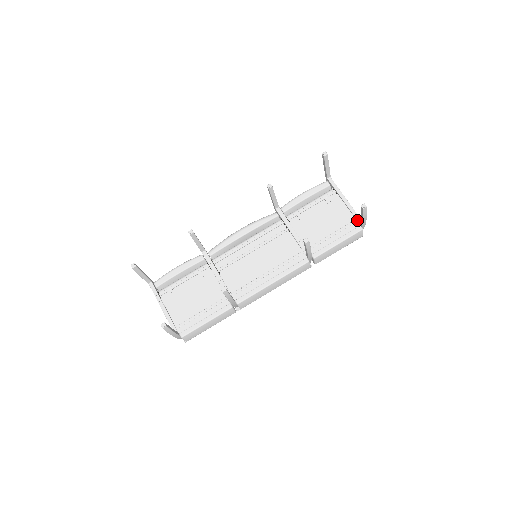
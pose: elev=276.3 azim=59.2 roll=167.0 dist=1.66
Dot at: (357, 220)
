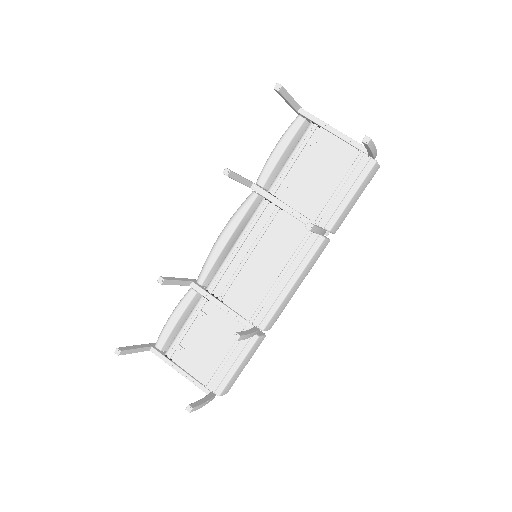
Dot at: (363, 152)
